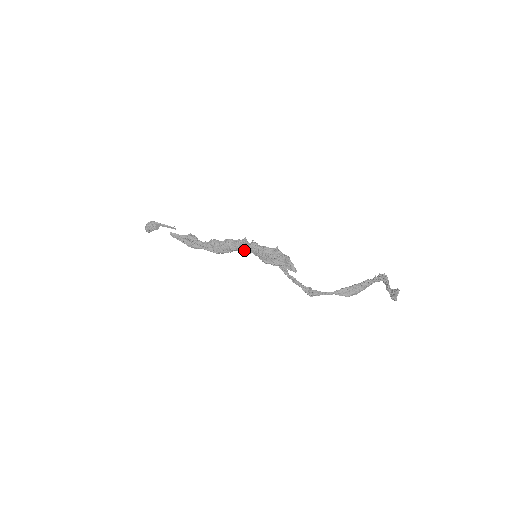
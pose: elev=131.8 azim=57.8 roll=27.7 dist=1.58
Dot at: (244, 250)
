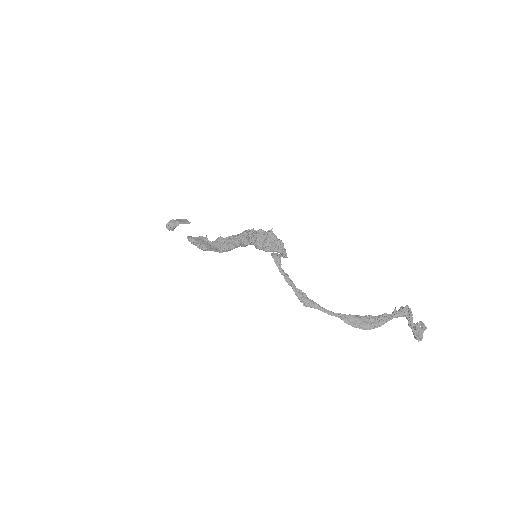
Dot at: (243, 240)
